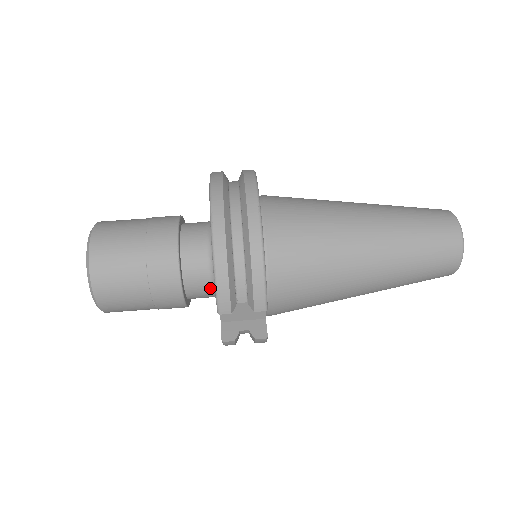
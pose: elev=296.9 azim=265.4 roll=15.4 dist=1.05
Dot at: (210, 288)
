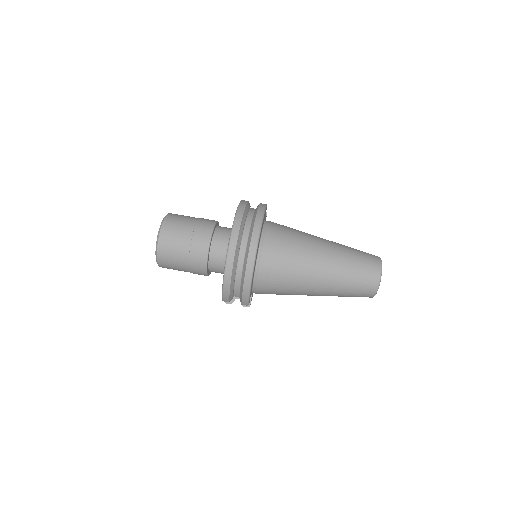
Dot at: occluded
